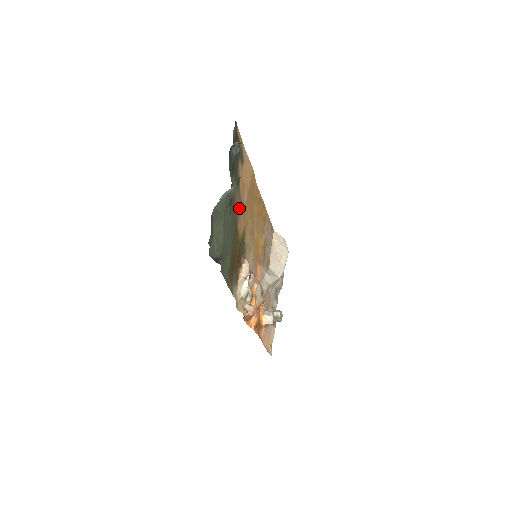
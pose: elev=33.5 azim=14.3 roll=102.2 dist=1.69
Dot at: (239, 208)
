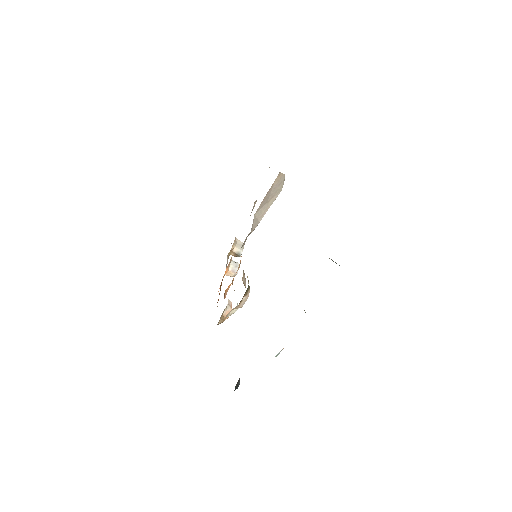
Dot at: occluded
